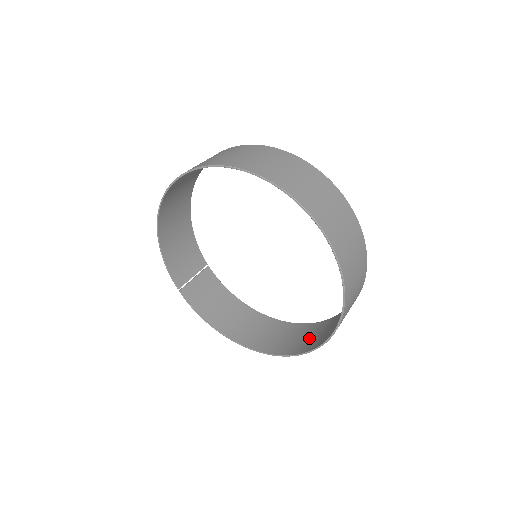
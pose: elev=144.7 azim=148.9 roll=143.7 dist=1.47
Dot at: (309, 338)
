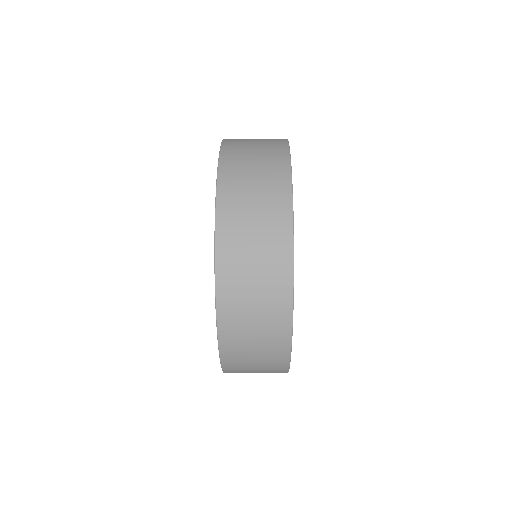
Dot at: (251, 234)
